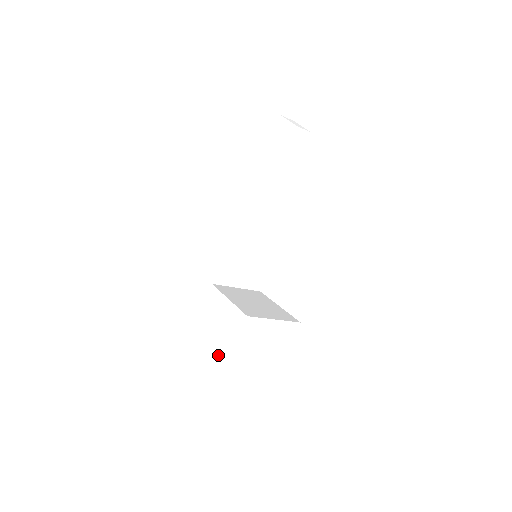
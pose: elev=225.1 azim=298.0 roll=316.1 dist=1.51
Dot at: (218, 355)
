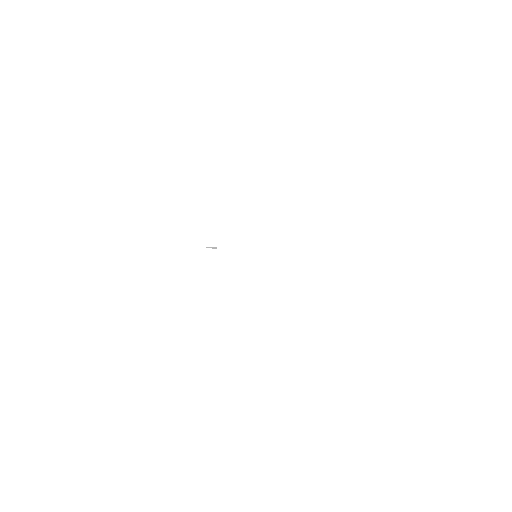
Dot at: occluded
